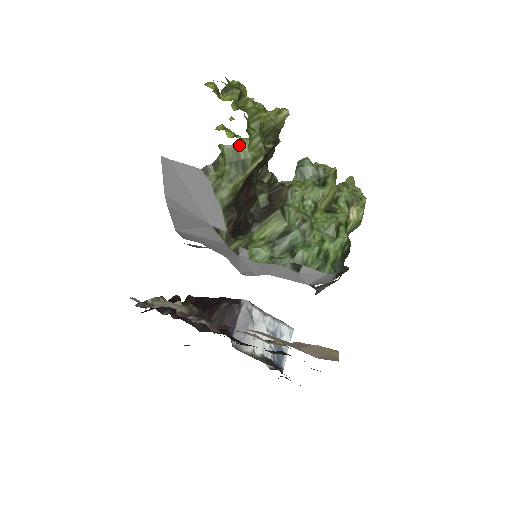
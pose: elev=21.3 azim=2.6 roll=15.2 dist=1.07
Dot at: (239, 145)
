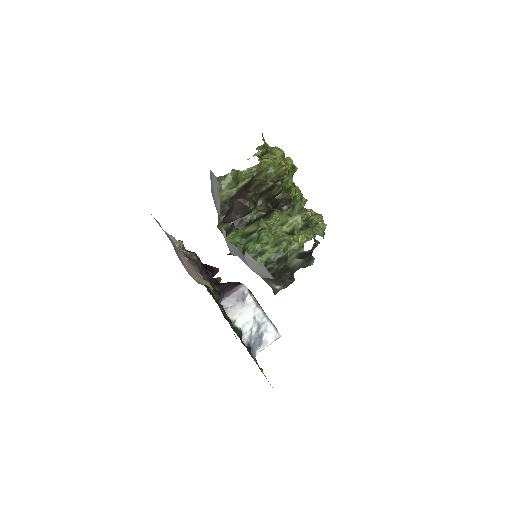
Dot at: (240, 171)
